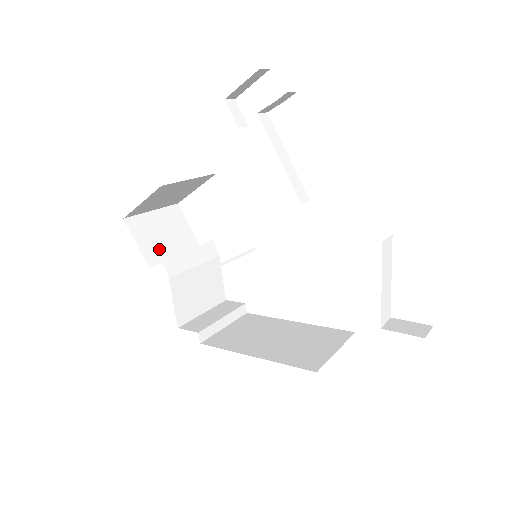
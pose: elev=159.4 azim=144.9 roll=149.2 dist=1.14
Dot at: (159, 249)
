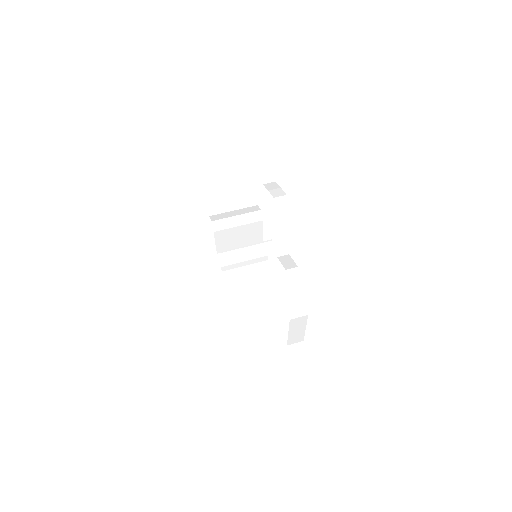
Dot at: (222, 204)
